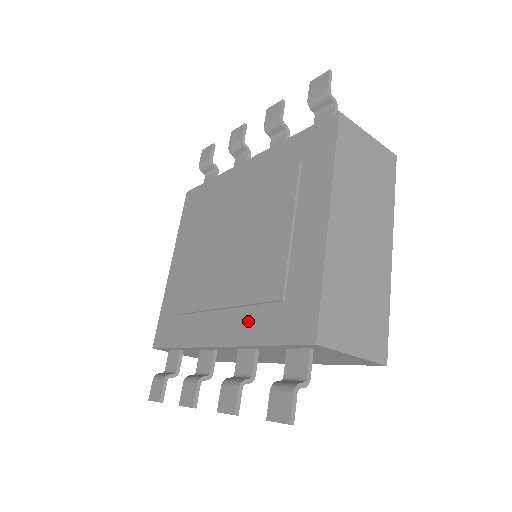
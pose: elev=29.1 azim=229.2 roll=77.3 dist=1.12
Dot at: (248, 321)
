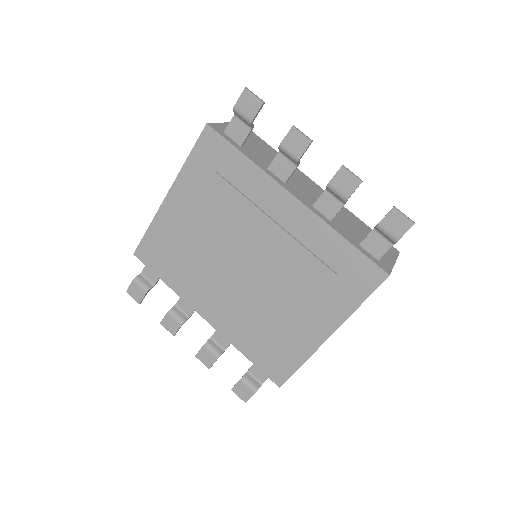
Dot at: (239, 332)
